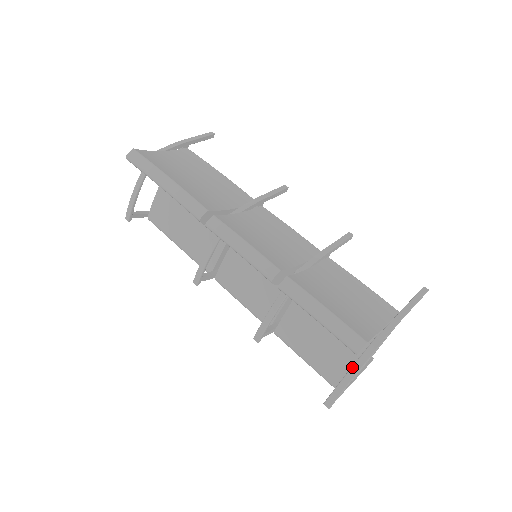
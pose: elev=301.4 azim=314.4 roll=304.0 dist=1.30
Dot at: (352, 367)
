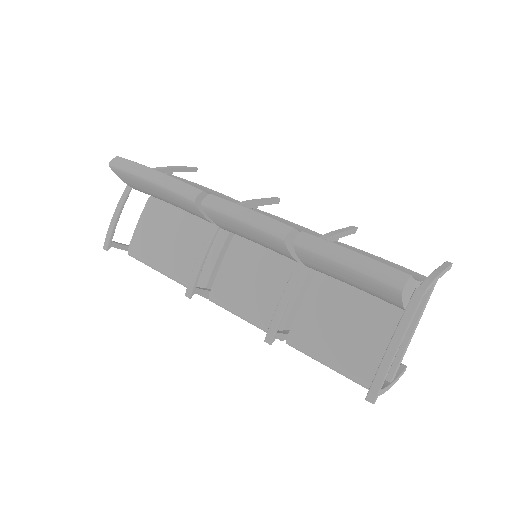
Dot at: (394, 334)
